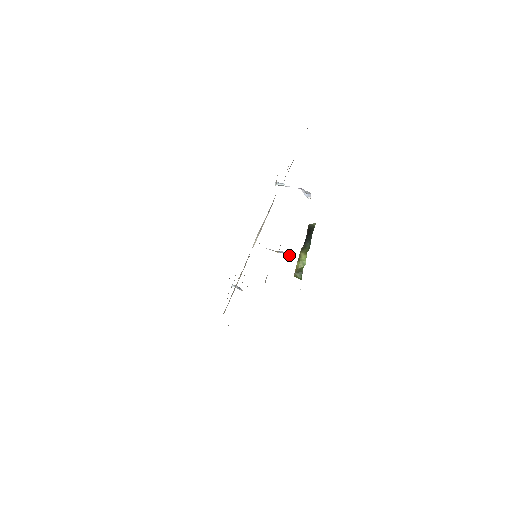
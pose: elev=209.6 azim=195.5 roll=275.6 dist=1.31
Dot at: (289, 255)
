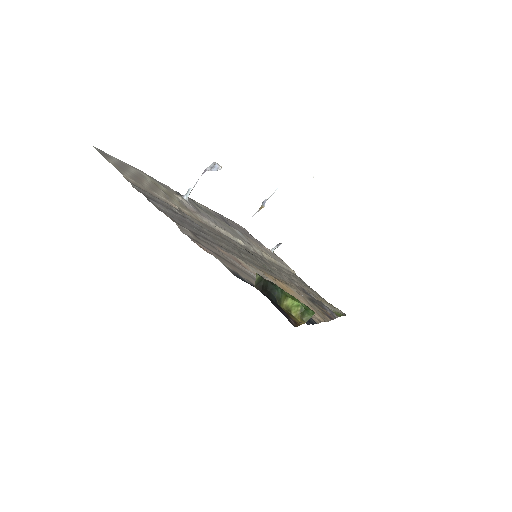
Dot at: (272, 194)
